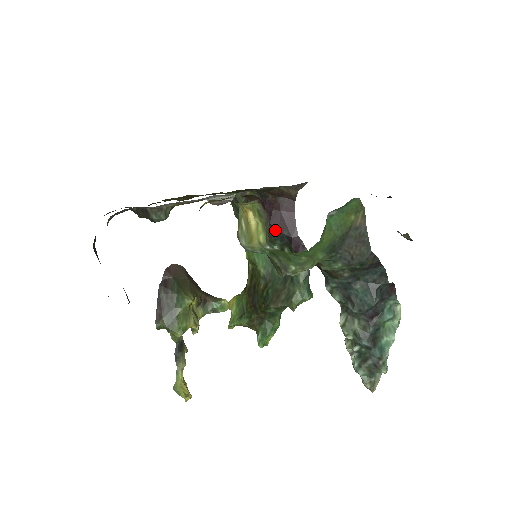
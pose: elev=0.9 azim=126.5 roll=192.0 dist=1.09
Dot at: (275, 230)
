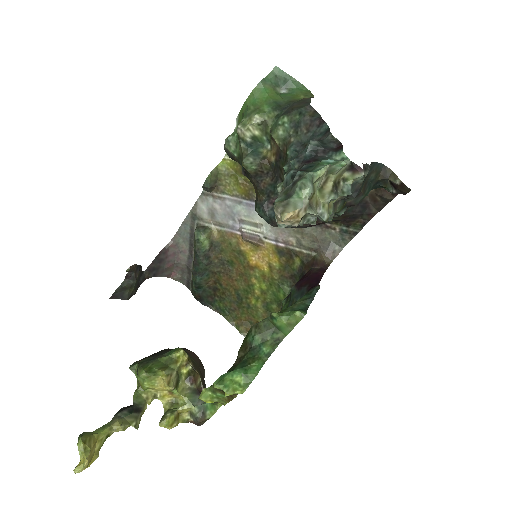
Dot at: (298, 288)
